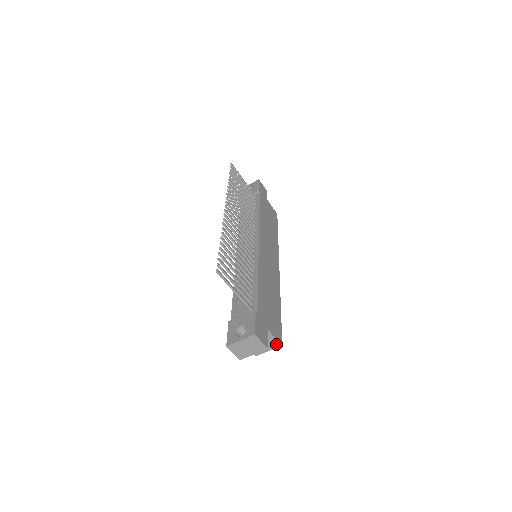
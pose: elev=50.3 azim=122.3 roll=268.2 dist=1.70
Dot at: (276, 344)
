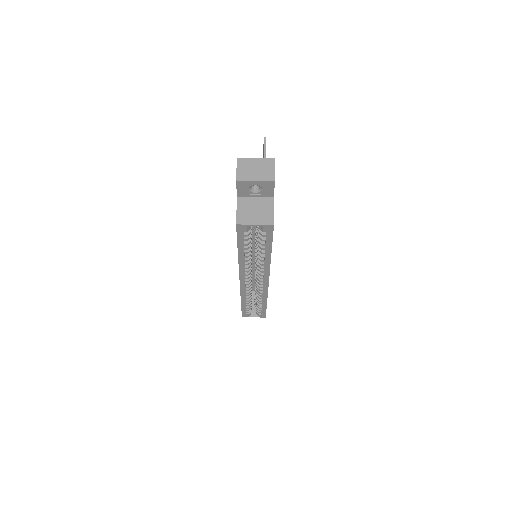
Dot at: (269, 219)
